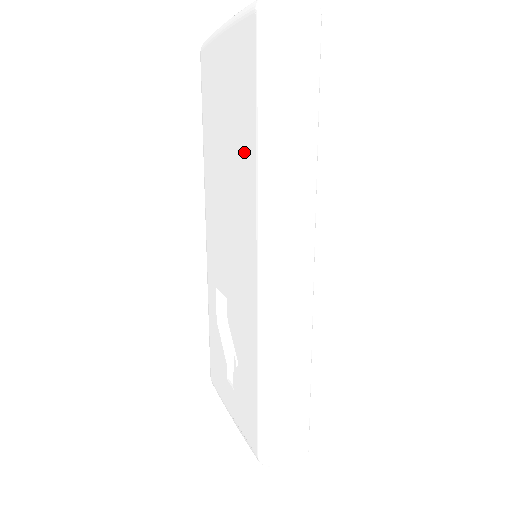
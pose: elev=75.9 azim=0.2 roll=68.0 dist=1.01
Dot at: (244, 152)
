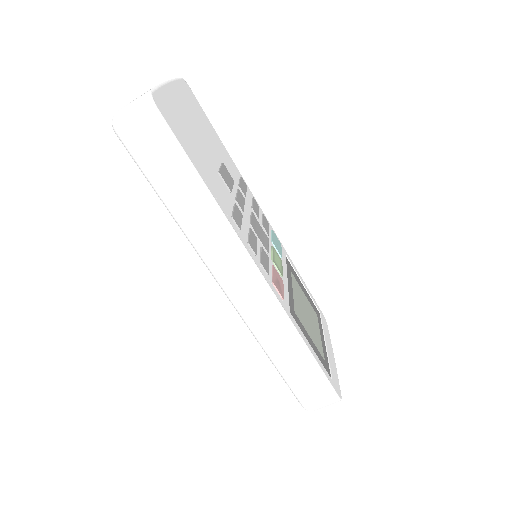
Dot at: occluded
